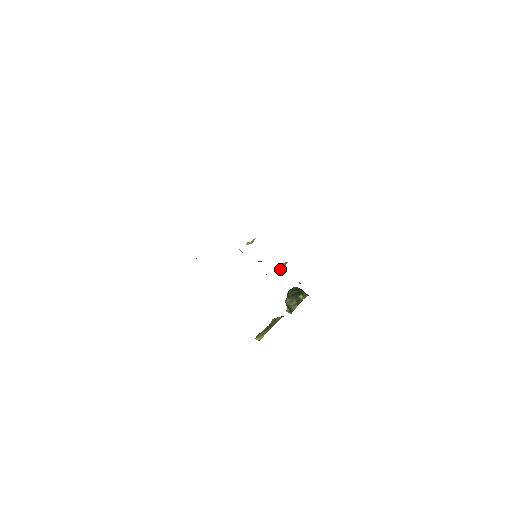
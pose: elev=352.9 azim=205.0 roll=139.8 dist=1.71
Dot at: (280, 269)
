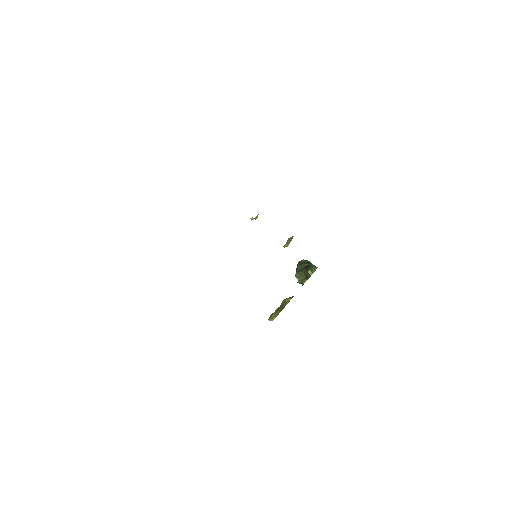
Dot at: (287, 243)
